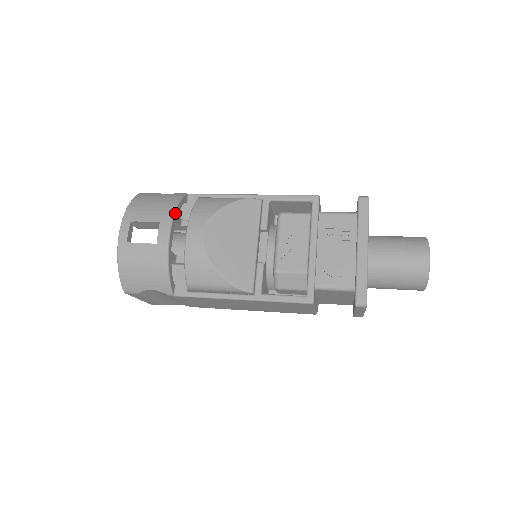
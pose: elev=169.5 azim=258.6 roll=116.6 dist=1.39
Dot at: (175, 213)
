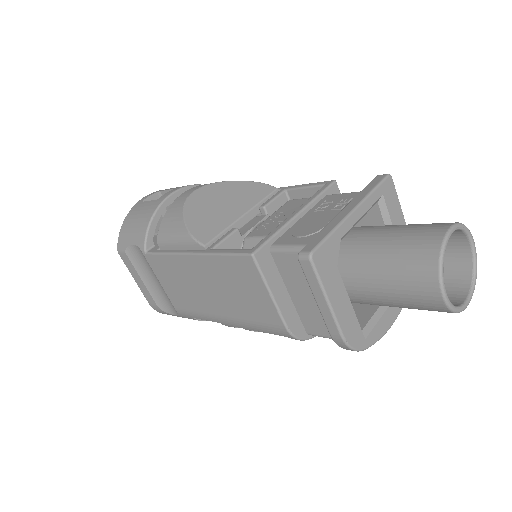
Dot at: (193, 186)
